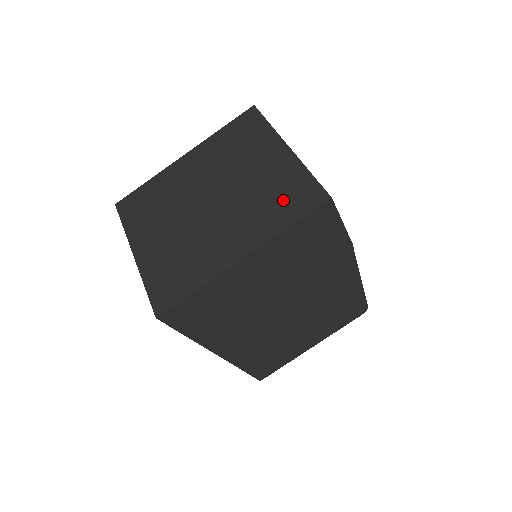
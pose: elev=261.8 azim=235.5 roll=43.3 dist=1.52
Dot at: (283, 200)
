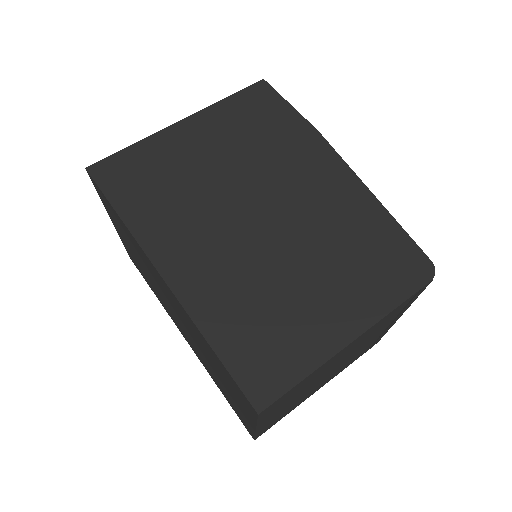
Dot at: occluded
